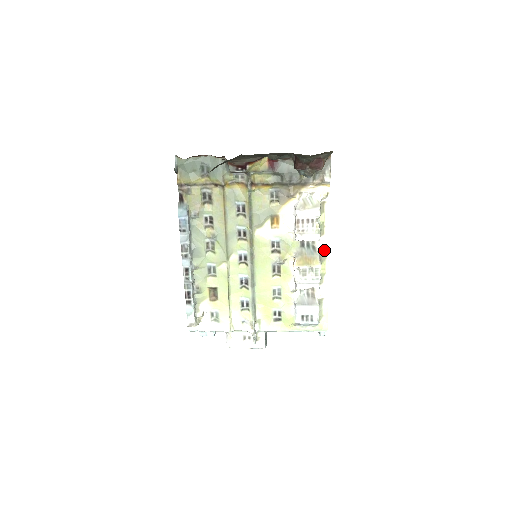
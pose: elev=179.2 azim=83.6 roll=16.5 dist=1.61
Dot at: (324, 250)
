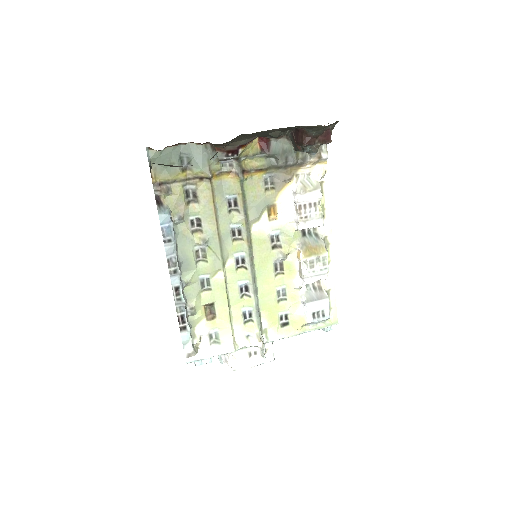
Dot at: (326, 236)
